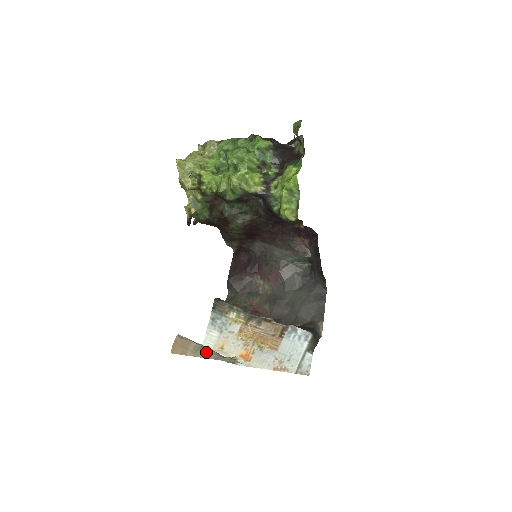
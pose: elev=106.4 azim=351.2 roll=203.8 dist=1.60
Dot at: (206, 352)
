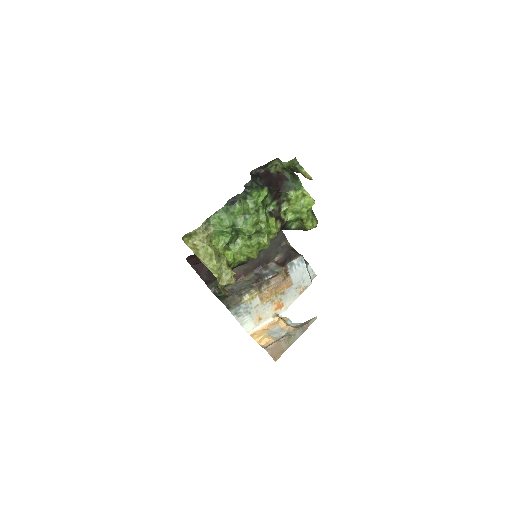
Dot at: (295, 336)
